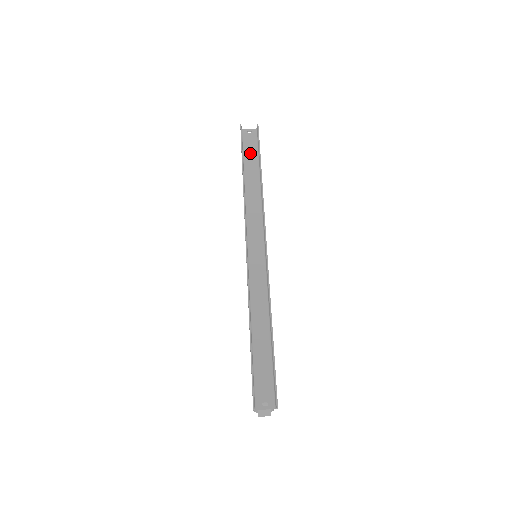
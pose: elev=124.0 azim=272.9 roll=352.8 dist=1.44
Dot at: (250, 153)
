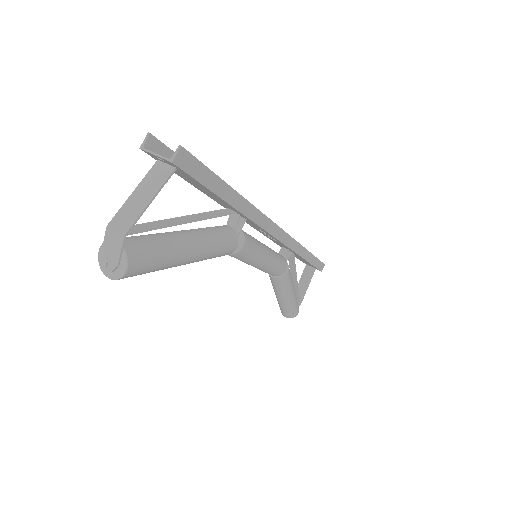
Dot at: occluded
